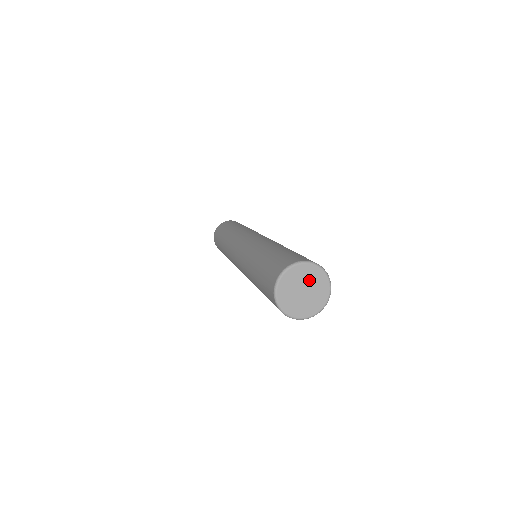
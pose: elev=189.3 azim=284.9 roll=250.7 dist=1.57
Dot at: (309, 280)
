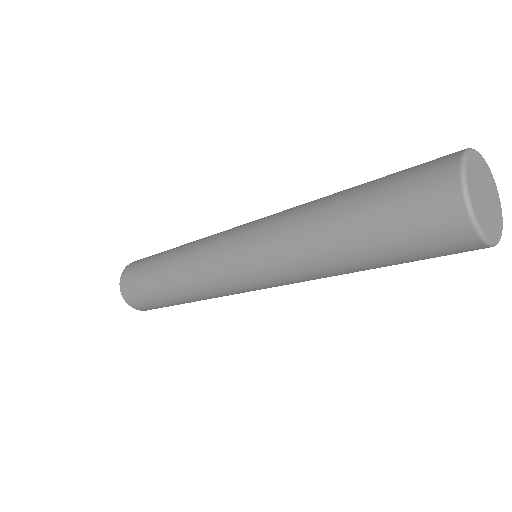
Dot at: (488, 186)
